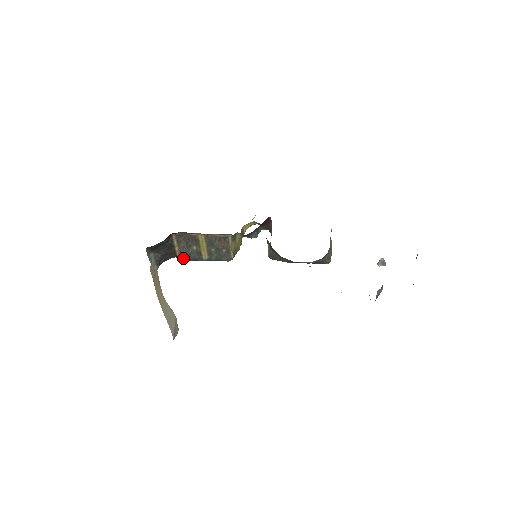
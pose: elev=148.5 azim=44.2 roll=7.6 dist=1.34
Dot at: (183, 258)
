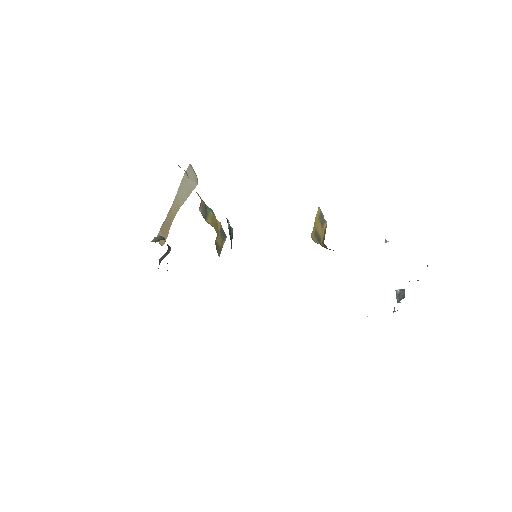
Dot at: occluded
